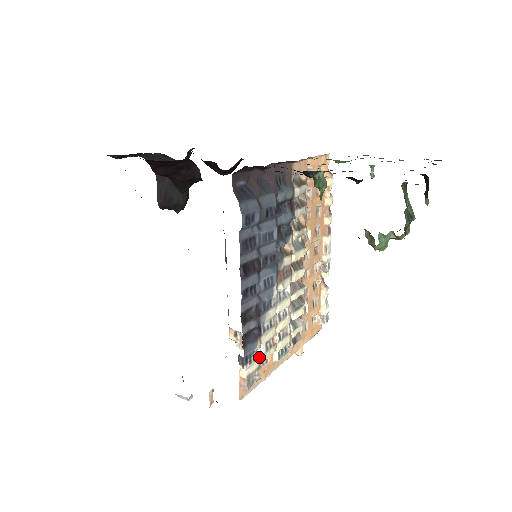
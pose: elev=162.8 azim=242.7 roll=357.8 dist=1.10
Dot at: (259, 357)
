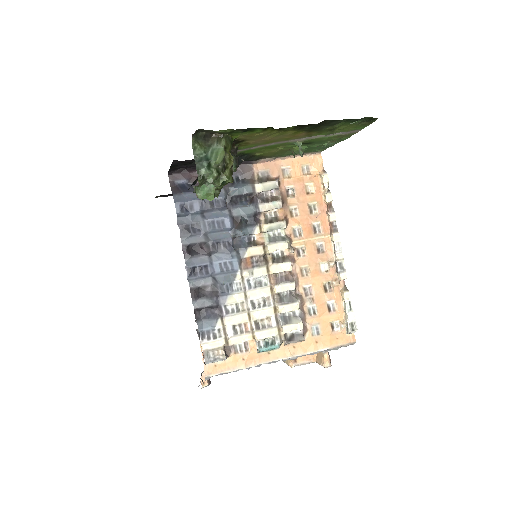
Dot at: (224, 338)
